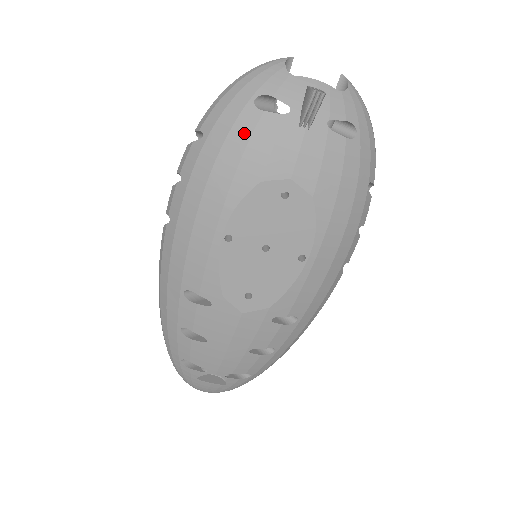
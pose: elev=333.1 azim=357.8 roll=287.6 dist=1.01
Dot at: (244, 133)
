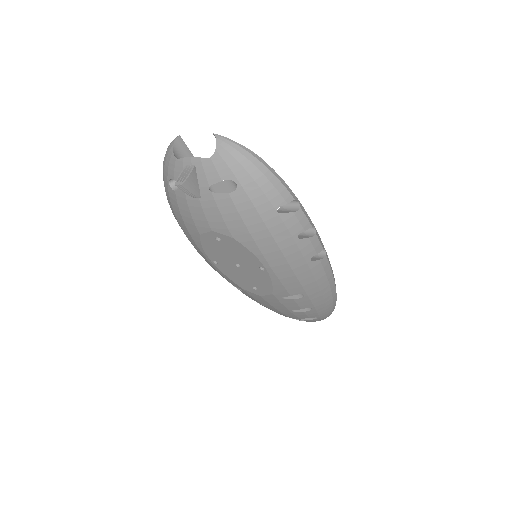
Dot at: (176, 206)
